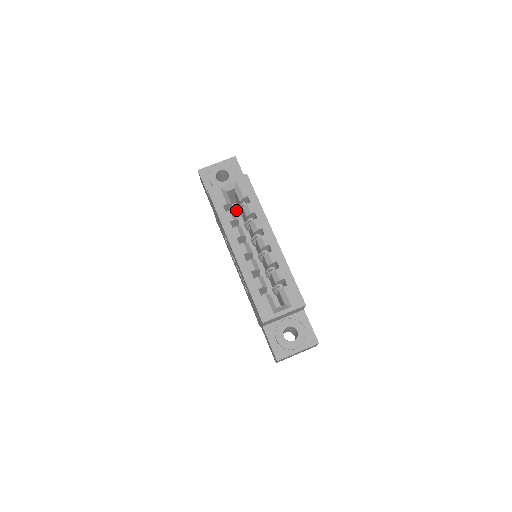
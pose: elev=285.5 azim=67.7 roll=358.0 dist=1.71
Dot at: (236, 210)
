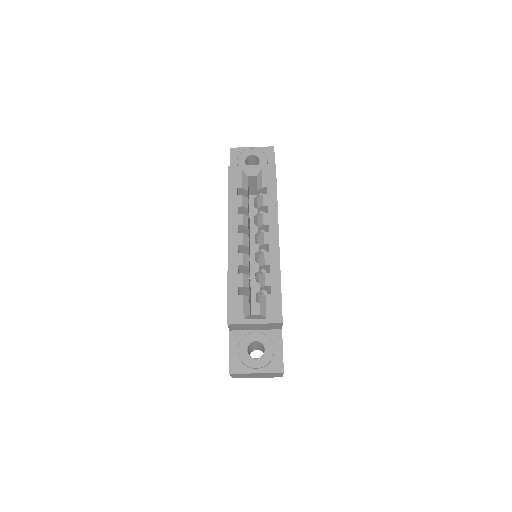
Dot at: occluded
